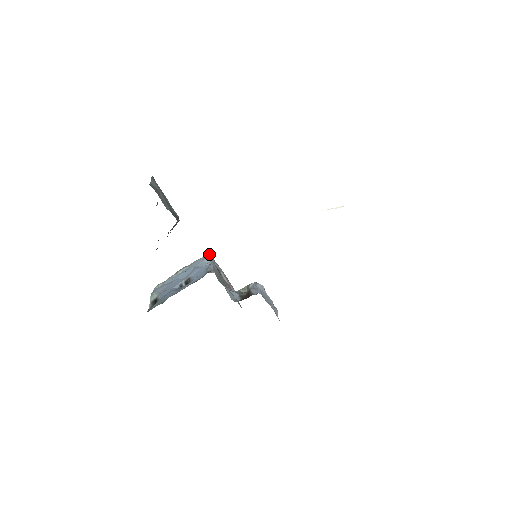
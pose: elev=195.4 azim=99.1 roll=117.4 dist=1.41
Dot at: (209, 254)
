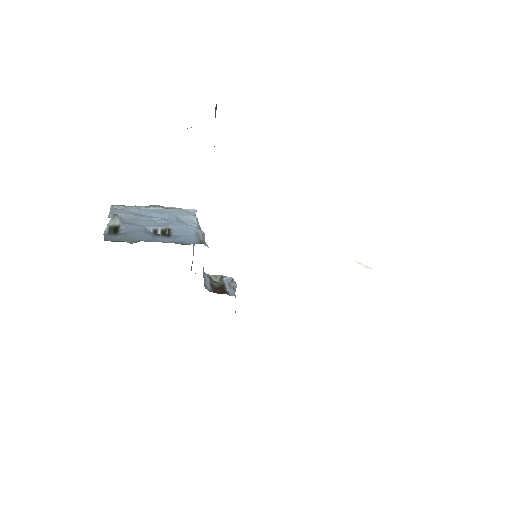
Dot at: (196, 211)
